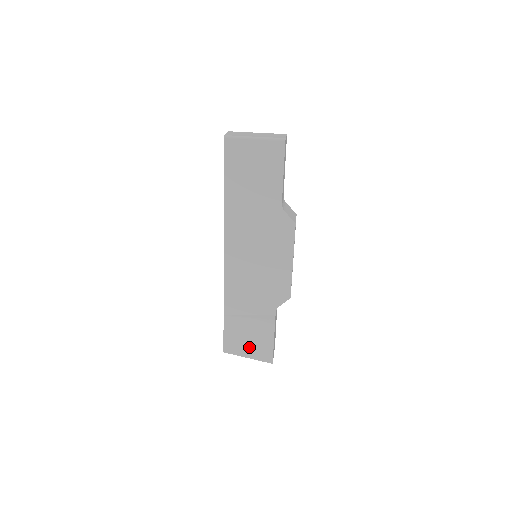
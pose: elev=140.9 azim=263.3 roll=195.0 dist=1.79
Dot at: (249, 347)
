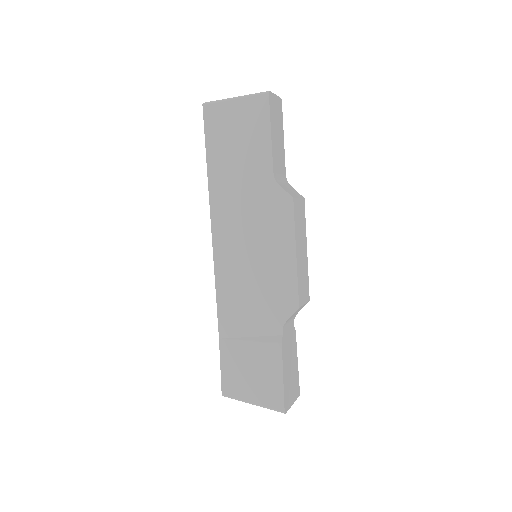
Dot at: (252, 386)
